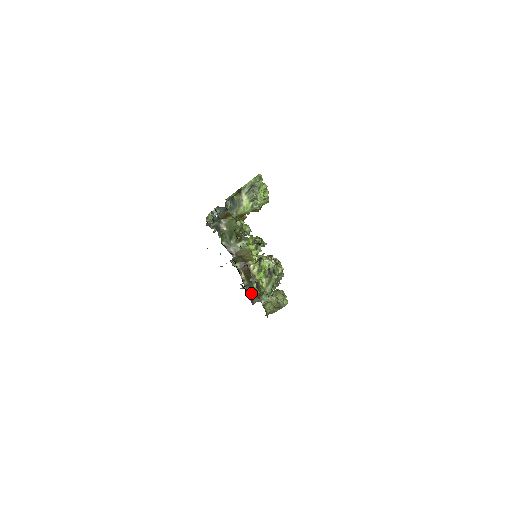
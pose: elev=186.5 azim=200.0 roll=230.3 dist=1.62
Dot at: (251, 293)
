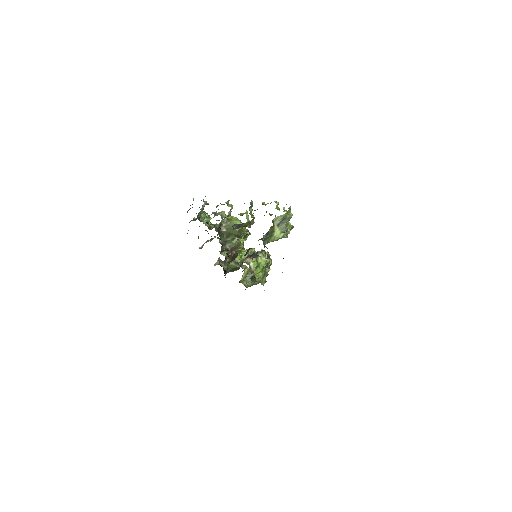
Dot at: (226, 269)
